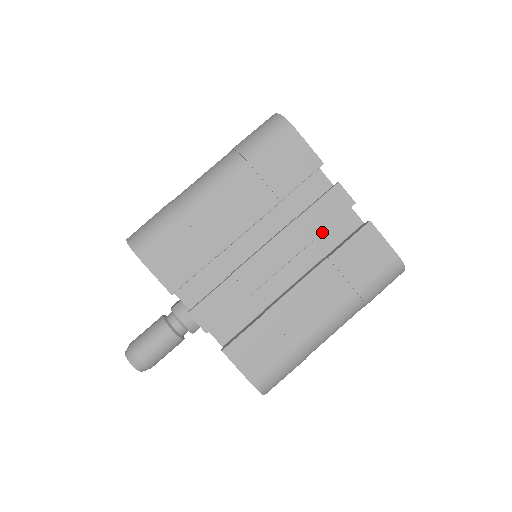
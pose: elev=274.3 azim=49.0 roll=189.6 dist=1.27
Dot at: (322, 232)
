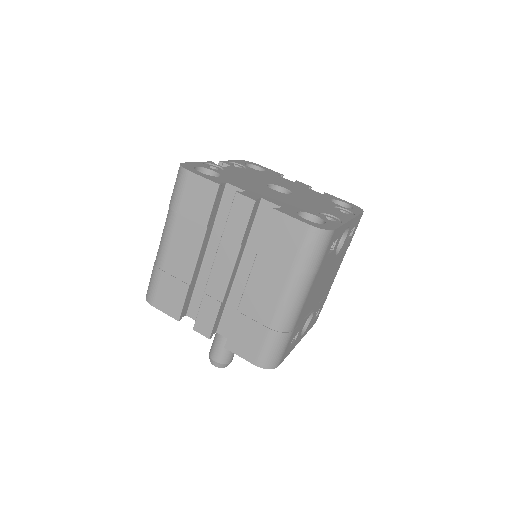
Dot at: (255, 230)
